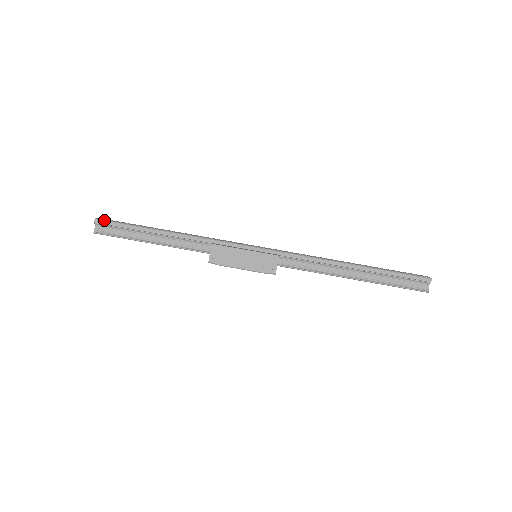
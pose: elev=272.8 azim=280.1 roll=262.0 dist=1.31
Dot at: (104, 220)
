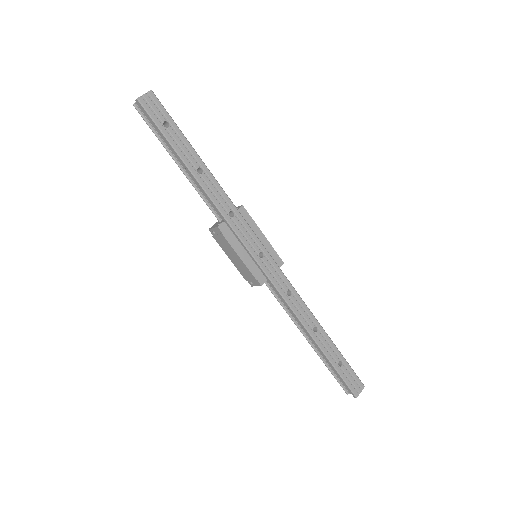
Dot at: (145, 108)
